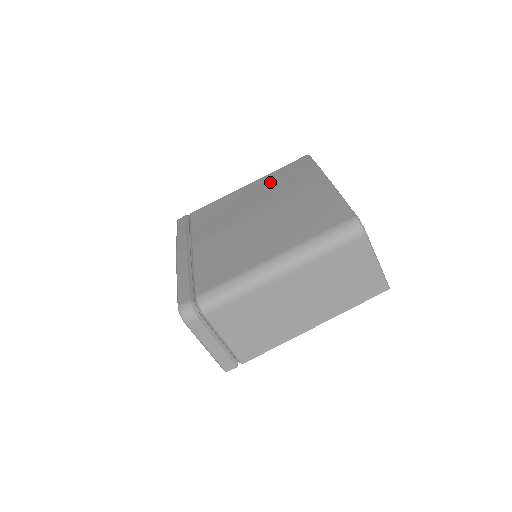
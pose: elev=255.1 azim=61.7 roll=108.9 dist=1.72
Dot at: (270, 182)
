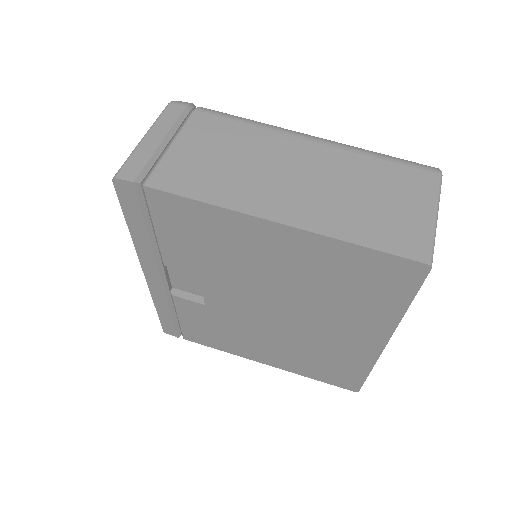
Dot at: occluded
